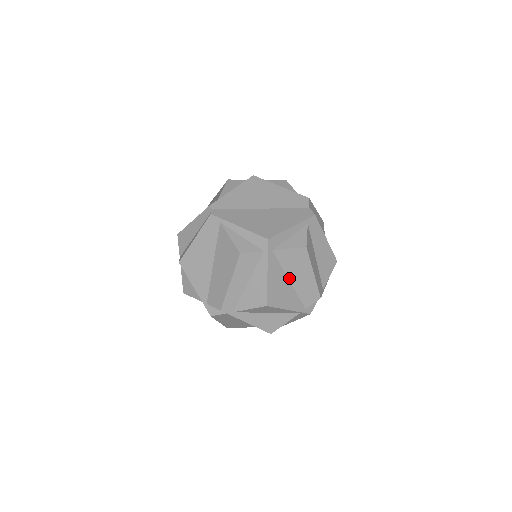
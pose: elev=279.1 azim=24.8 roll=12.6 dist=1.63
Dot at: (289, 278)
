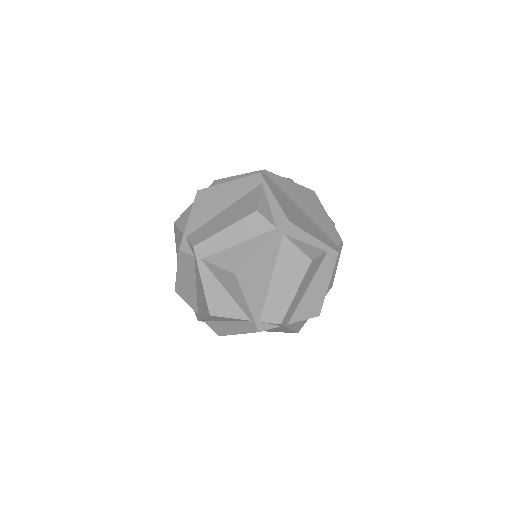
Dot at: (273, 275)
